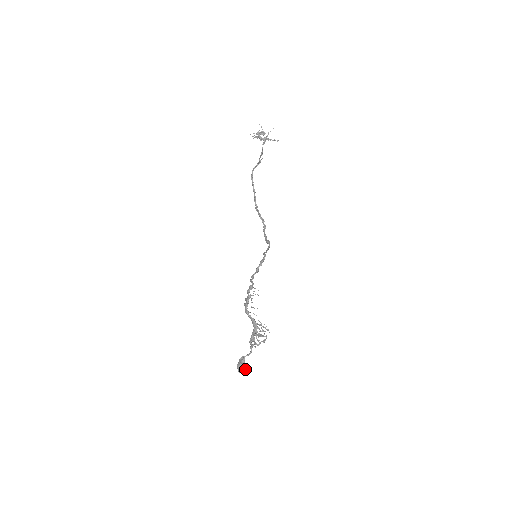
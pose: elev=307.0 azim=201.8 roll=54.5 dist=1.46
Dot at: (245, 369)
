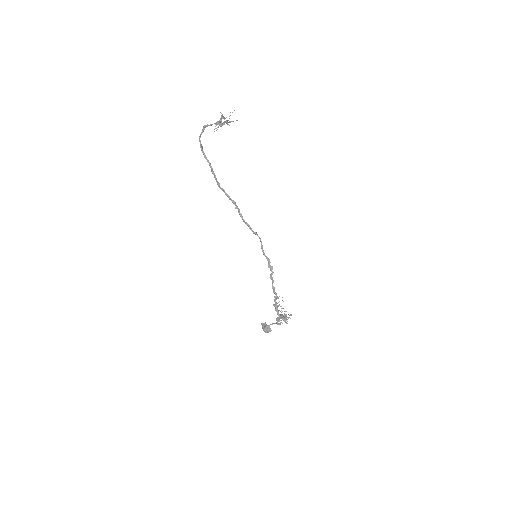
Dot at: occluded
